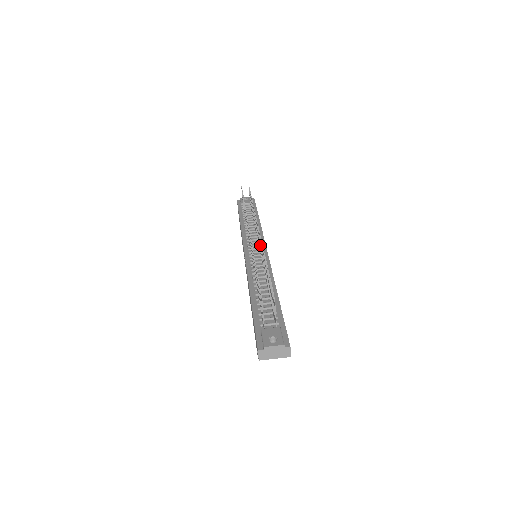
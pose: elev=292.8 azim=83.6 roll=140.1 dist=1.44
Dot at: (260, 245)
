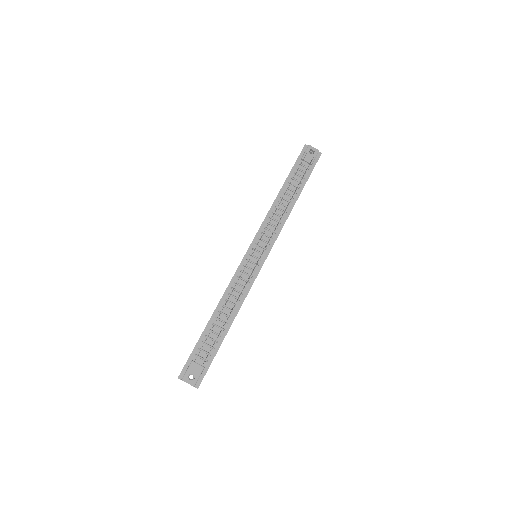
Dot at: occluded
